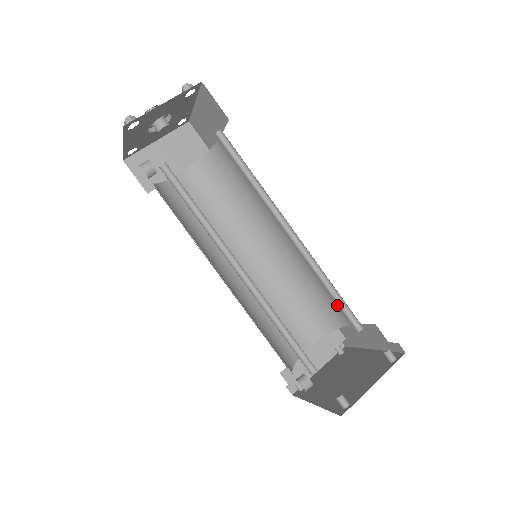
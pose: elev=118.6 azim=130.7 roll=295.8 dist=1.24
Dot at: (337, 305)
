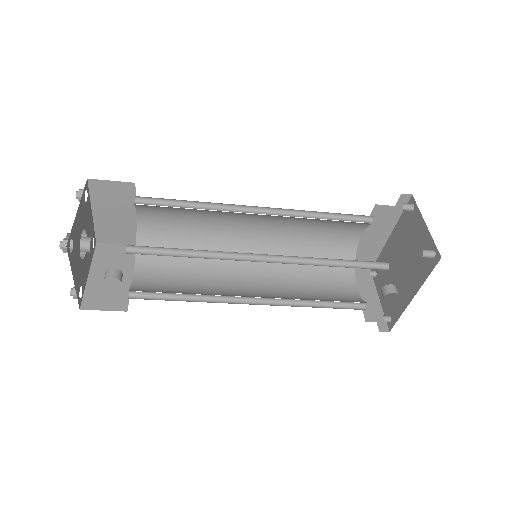
Dot at: (338, 234)
